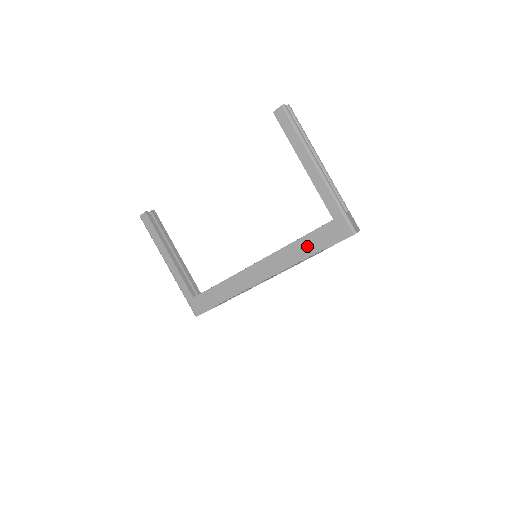
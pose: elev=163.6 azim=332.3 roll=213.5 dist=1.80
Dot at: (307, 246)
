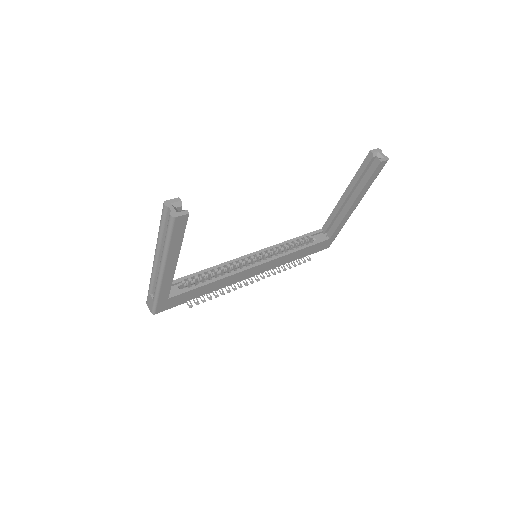
Dot at: (301, 254)
